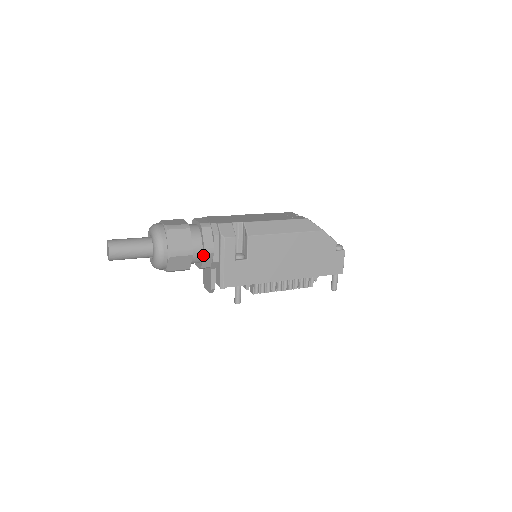
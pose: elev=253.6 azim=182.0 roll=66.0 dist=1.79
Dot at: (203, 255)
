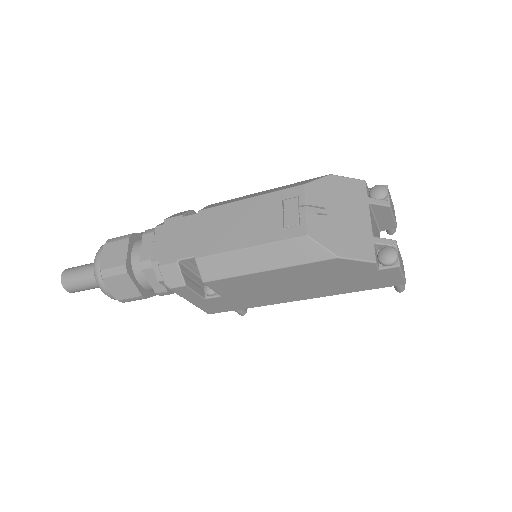
Dot at: occluded
